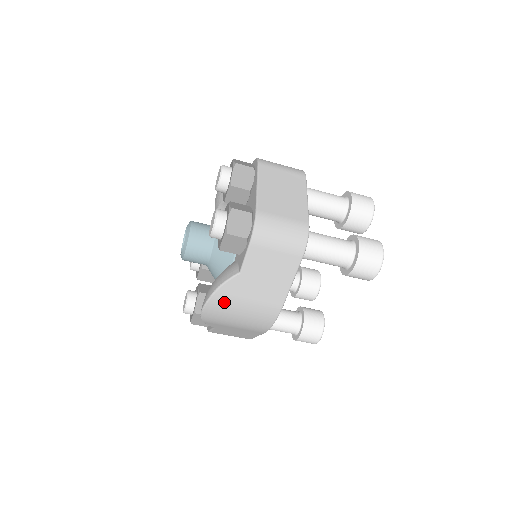
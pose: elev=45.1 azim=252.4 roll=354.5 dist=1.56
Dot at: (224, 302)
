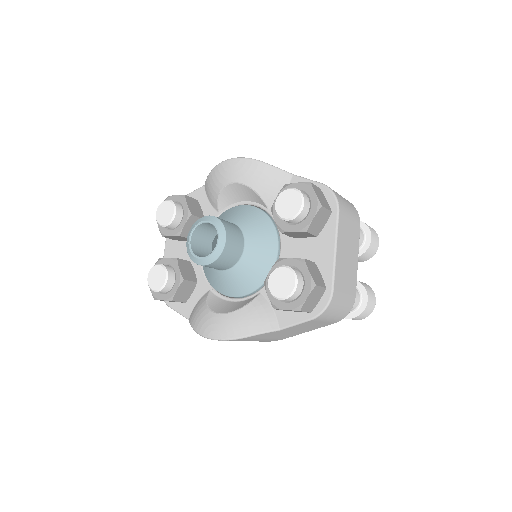
Dot at: (243, 340)
